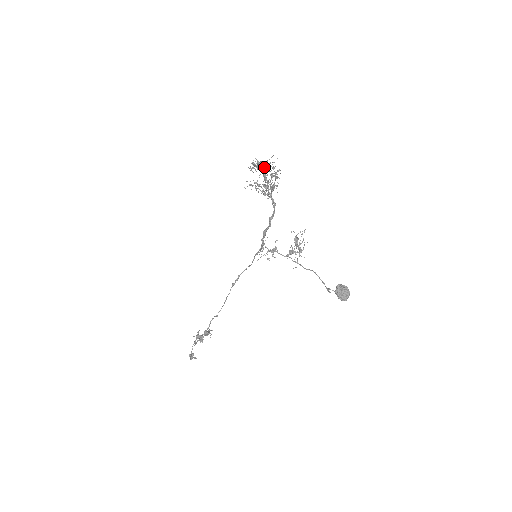
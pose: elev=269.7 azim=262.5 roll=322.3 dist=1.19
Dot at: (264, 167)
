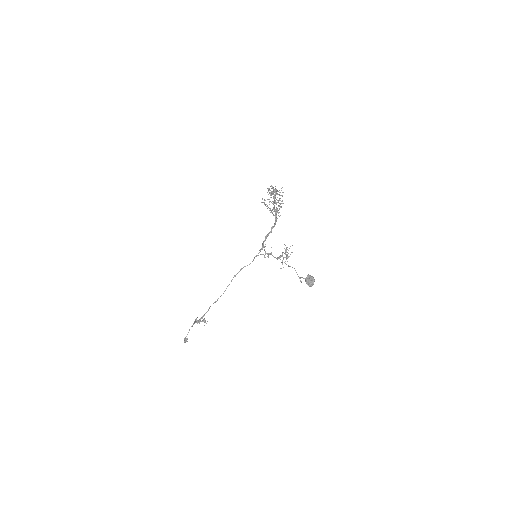
Dot at: (275, 190)
